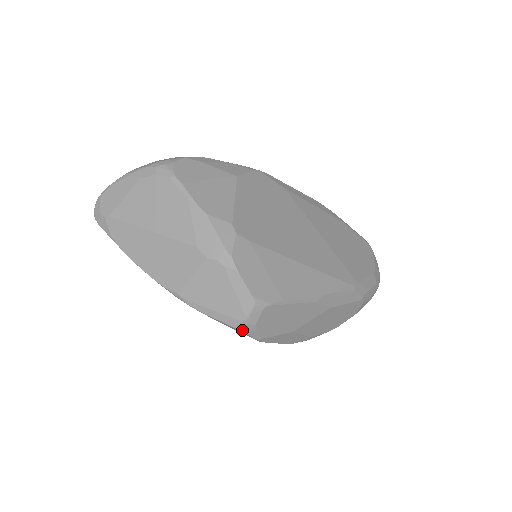
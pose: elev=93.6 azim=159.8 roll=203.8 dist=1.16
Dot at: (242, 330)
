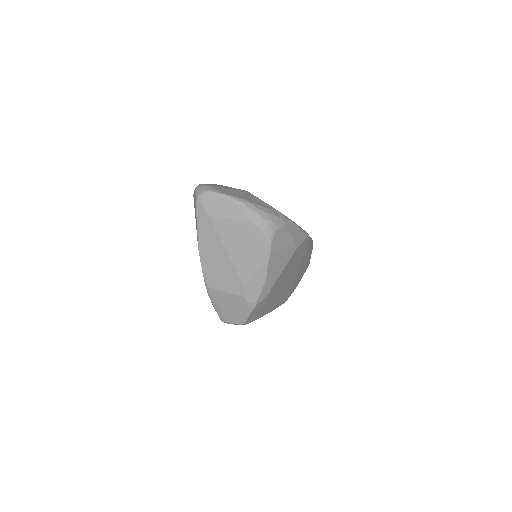
Dot at: occluded
